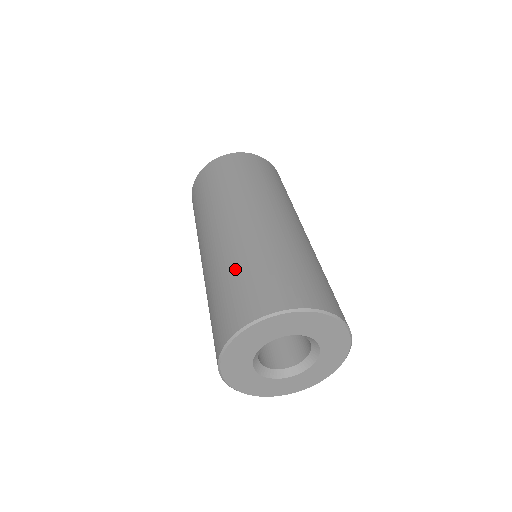
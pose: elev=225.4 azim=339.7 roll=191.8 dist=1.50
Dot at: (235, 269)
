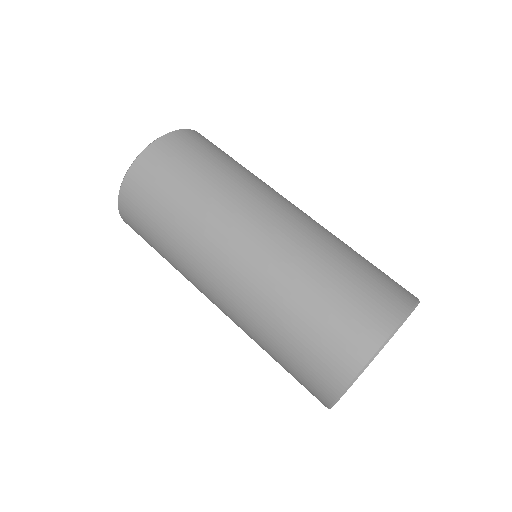
Dot at: (339, 261)
